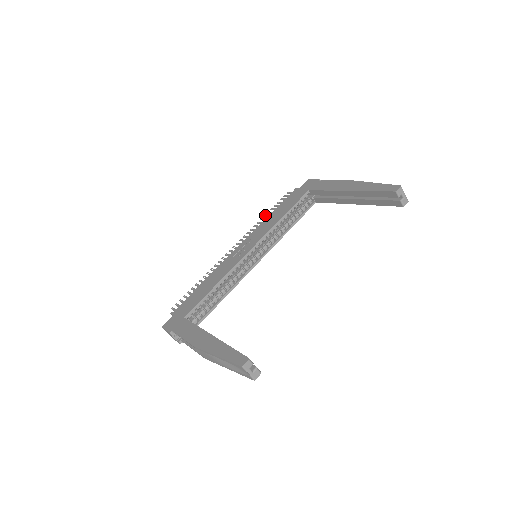
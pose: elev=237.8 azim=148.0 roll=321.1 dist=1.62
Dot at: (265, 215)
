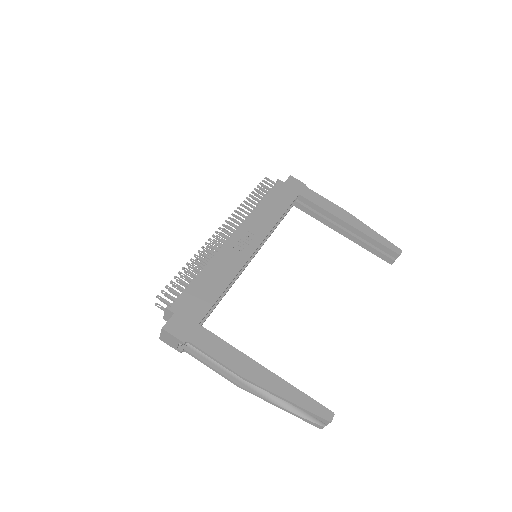
Dot at: (248, 198)
